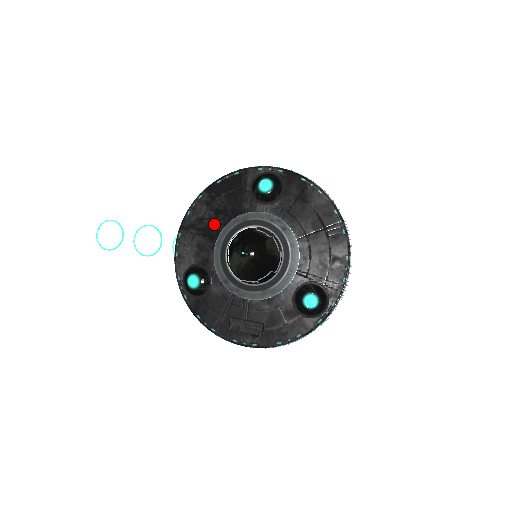
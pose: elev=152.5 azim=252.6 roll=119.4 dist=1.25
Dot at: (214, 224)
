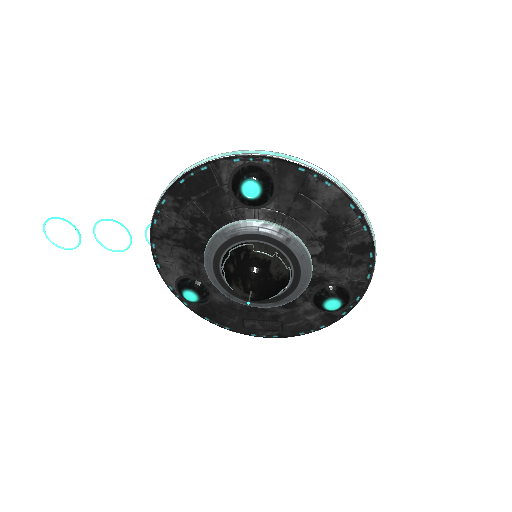
Dot at: (194, 235)
